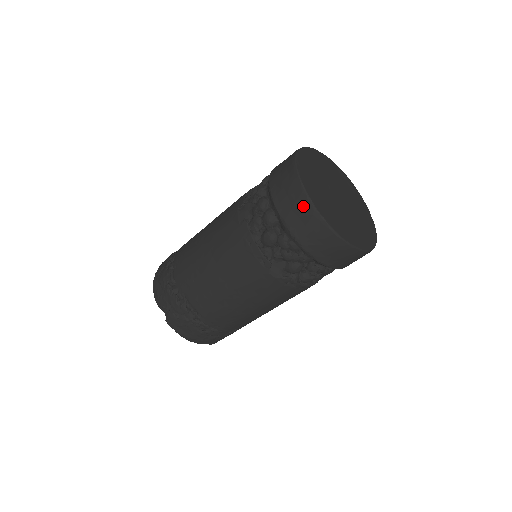
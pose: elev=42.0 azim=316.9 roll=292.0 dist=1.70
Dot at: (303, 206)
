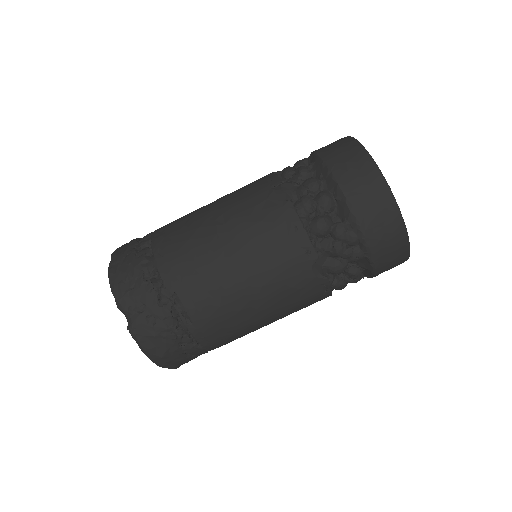
Dot at: (379, 191)
